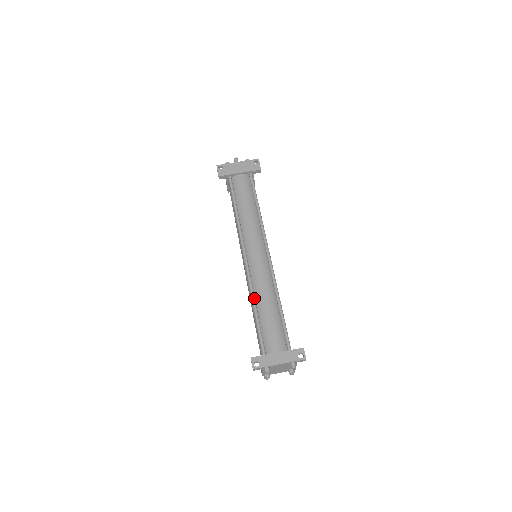
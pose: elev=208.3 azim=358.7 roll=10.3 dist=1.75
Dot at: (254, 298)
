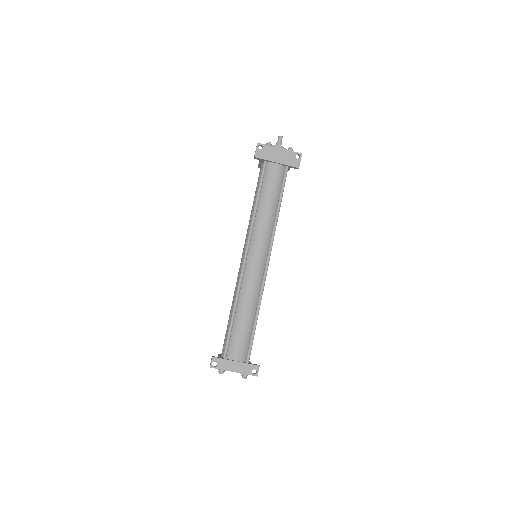
Dot at: (237, 302)
